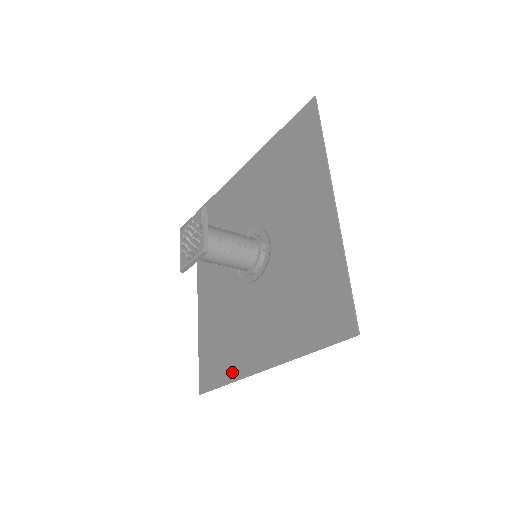
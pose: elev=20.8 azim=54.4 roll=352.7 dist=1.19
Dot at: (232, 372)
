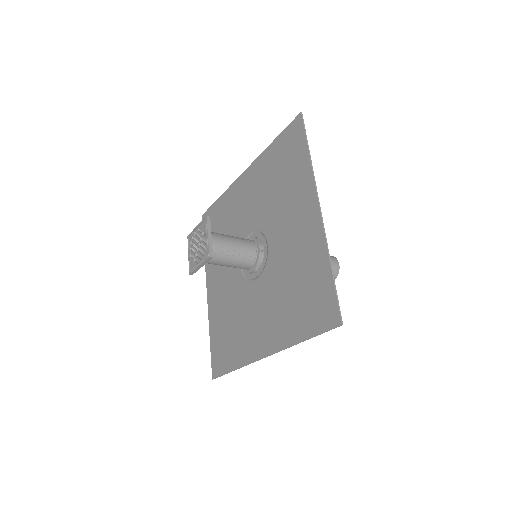
Dot at: (239, 359)
